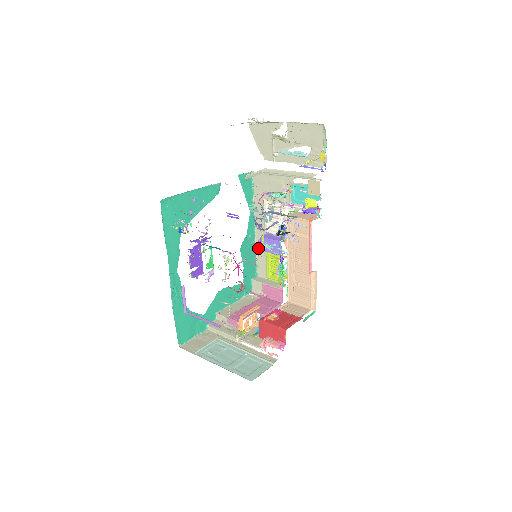
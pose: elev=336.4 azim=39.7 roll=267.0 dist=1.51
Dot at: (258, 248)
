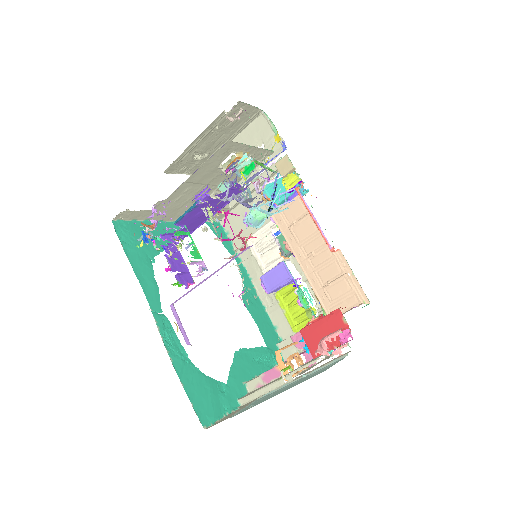
Dot at: (249, 224)
